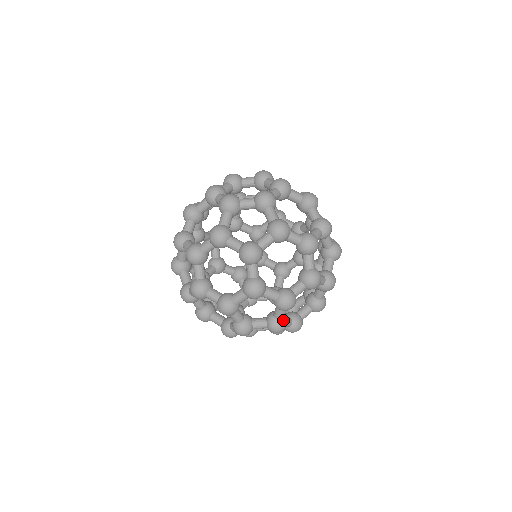
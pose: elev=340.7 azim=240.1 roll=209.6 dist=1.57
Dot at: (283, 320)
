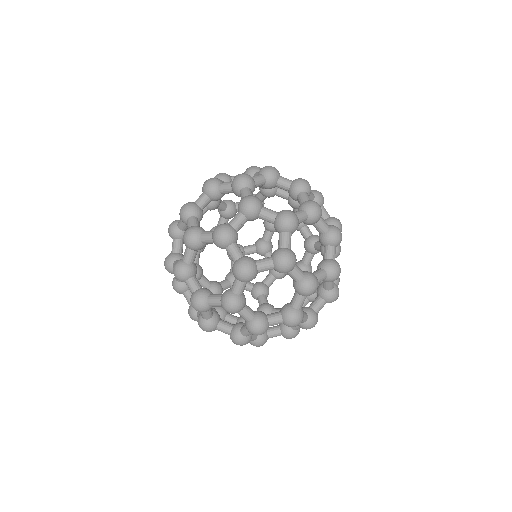
Dot at: (290, 249)
